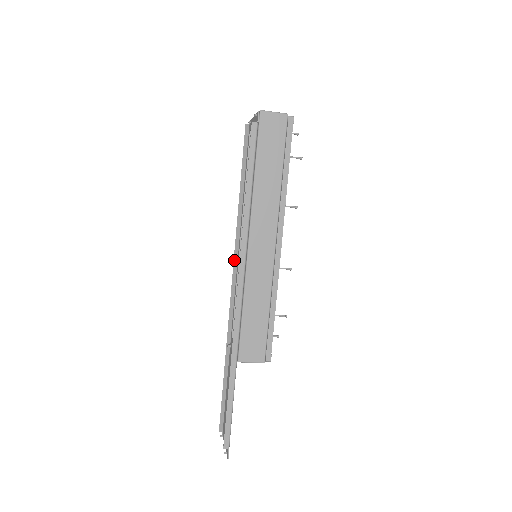
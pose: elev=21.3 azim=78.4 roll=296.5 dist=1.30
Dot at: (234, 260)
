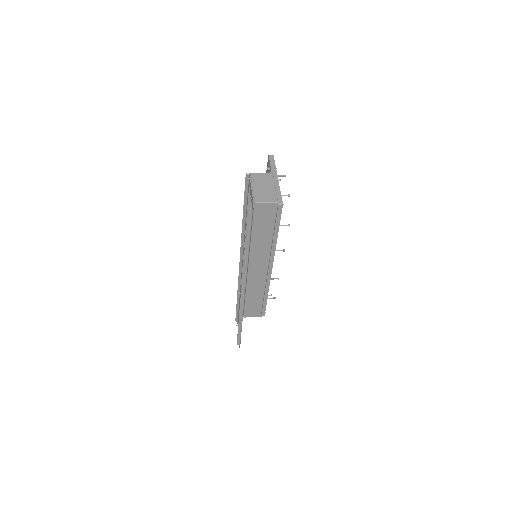
Dot at: (240, 251)
